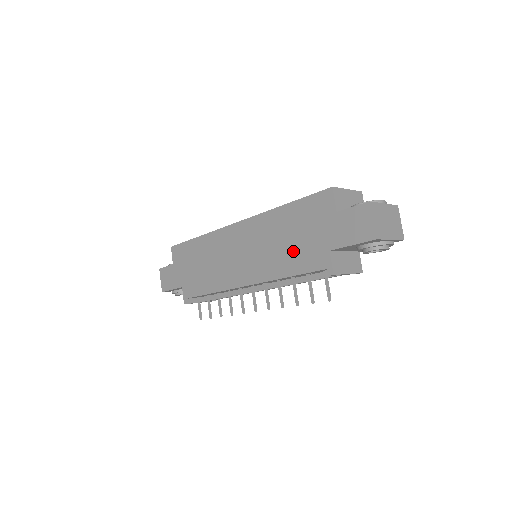
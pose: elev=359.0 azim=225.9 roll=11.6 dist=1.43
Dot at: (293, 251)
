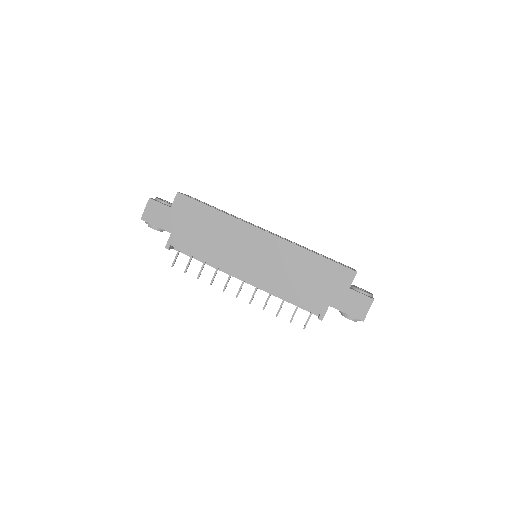
Dot at: (302, 287)
